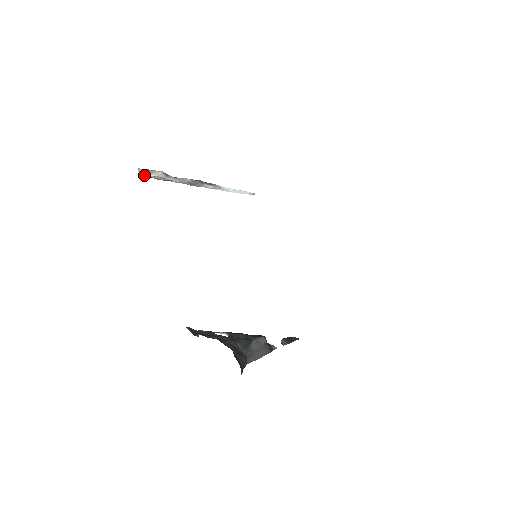
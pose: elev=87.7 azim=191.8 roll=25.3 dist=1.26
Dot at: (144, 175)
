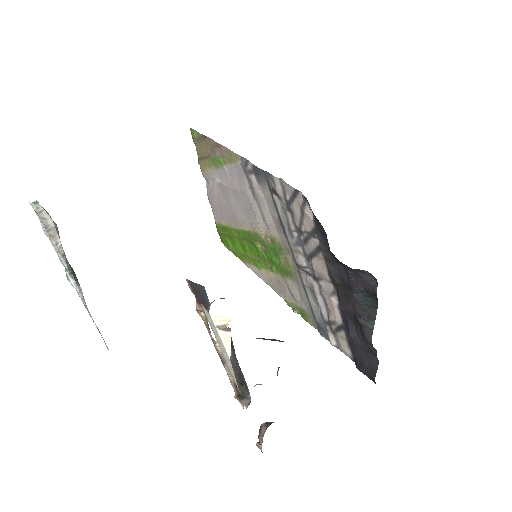
Dot at: (39, 208)
